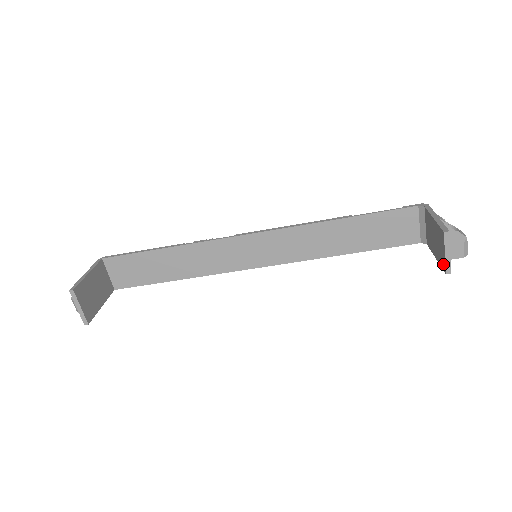
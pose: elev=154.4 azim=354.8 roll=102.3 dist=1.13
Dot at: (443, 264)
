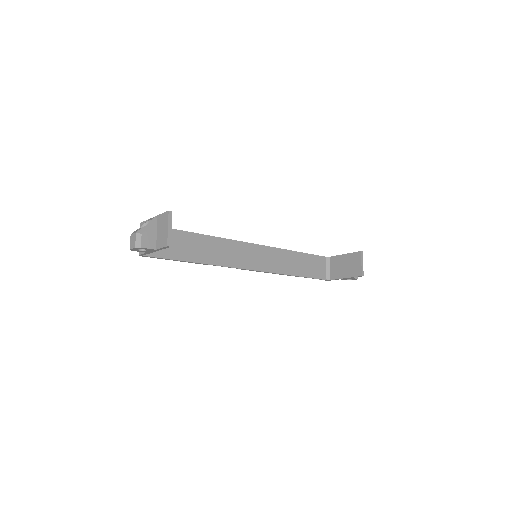
Dot at: (358, 272)
